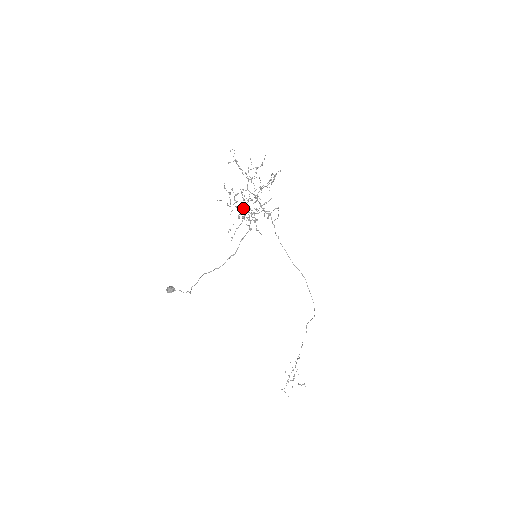
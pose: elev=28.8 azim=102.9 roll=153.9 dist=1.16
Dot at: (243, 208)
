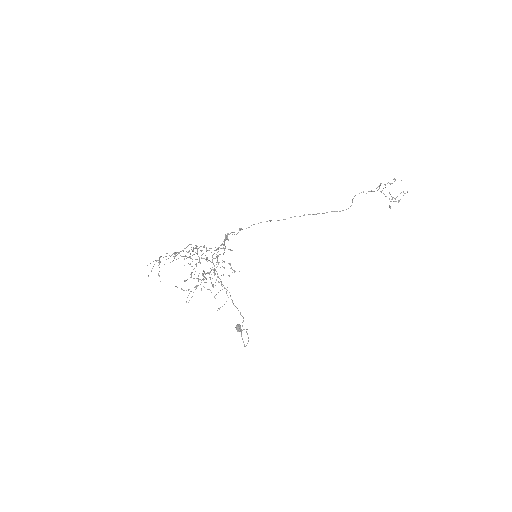
Dot at: occluded
